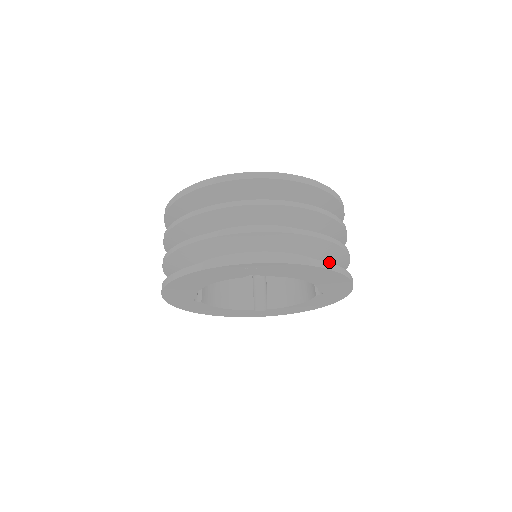
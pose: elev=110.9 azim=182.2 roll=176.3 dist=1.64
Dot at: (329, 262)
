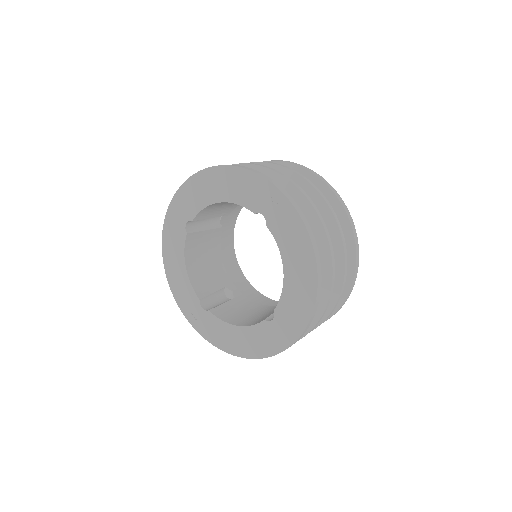
Dot at: occluded
